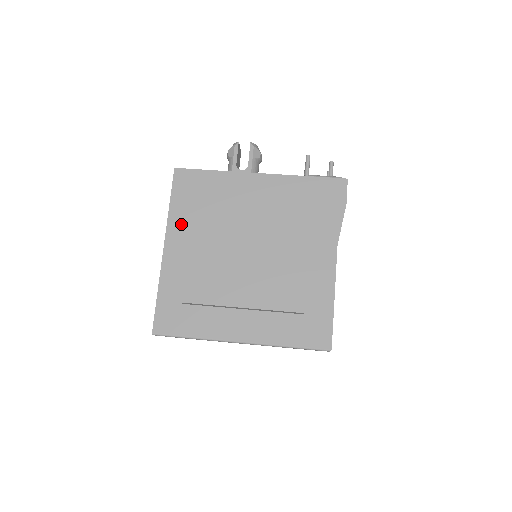
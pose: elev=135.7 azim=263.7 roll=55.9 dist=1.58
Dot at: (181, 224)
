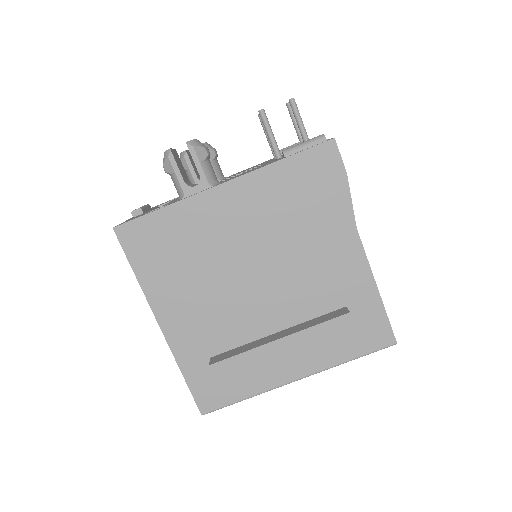
Dot at: (163, 291)
